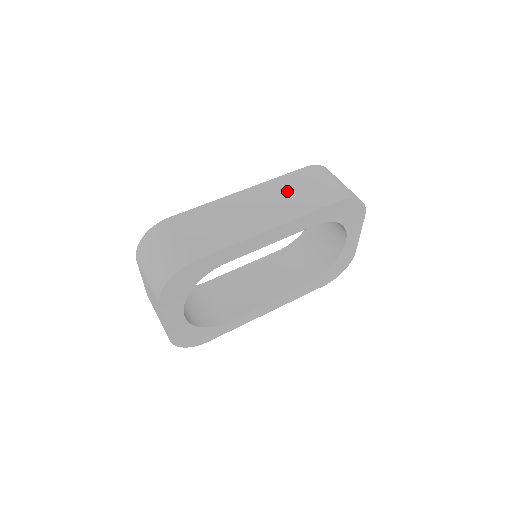
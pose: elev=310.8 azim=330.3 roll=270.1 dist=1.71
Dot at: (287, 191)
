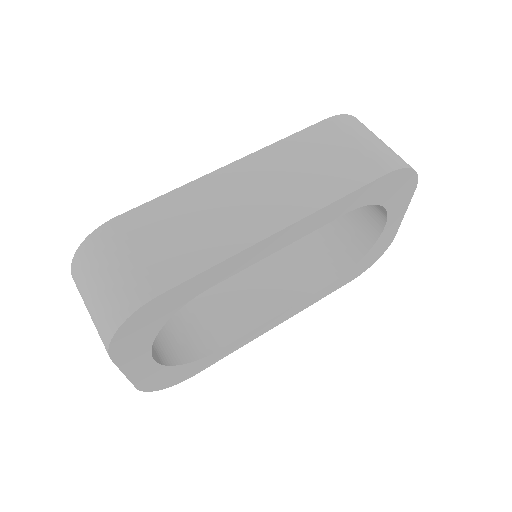
Dot at: (301, 161)
